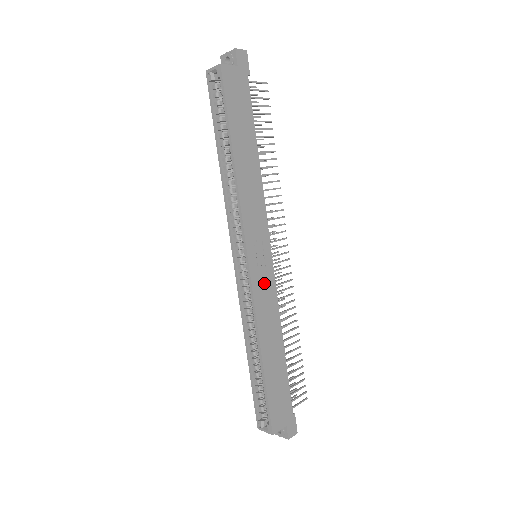
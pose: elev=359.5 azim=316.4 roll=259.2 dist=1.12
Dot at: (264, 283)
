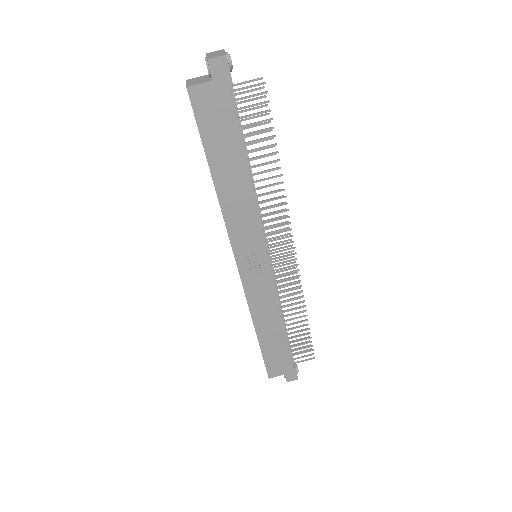
Dot at: (258, 283)
